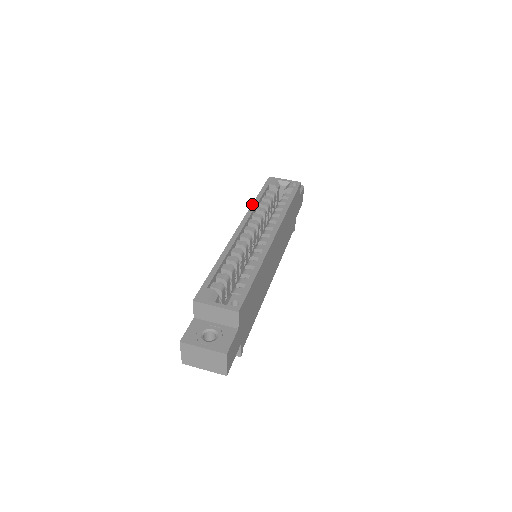
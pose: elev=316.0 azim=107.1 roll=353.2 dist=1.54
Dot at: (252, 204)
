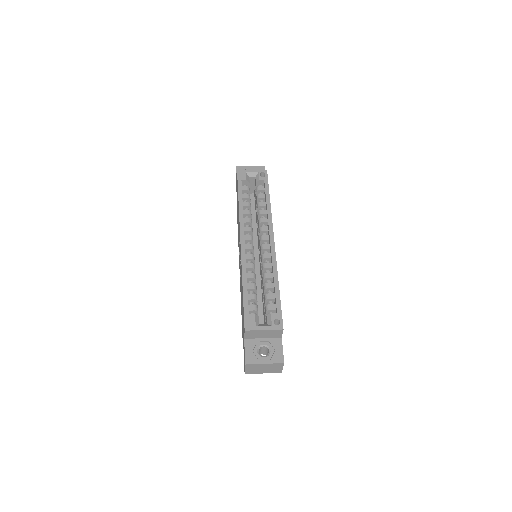
Dot at: (239, 210)
